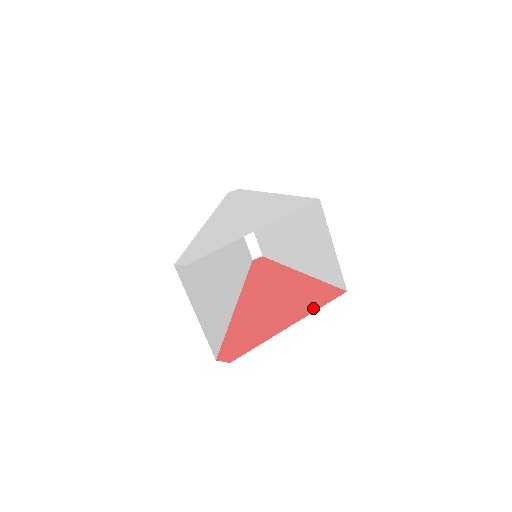
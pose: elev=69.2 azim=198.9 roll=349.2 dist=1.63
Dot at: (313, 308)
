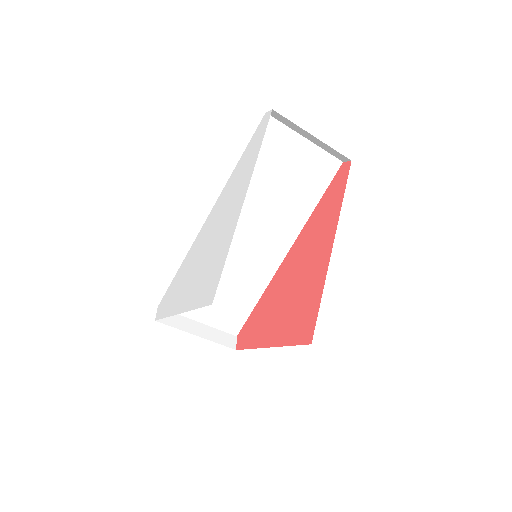
Dot at: (287, 340)
